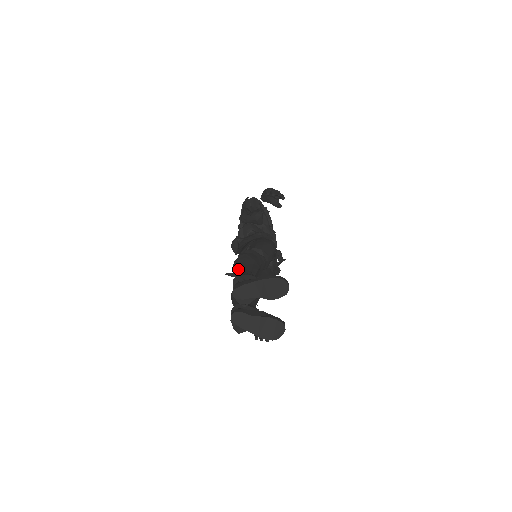
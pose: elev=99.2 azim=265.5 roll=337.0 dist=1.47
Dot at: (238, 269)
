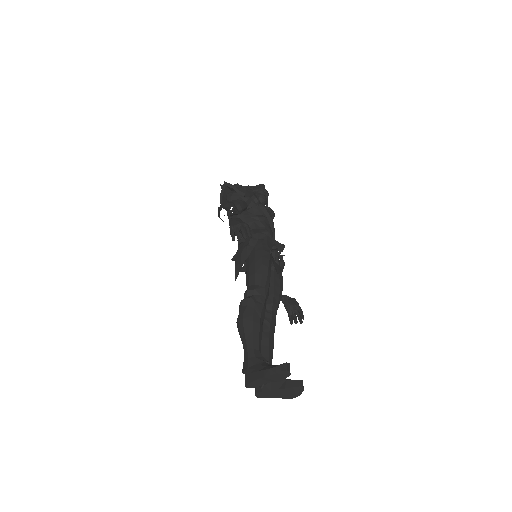
Dot at: occluded
